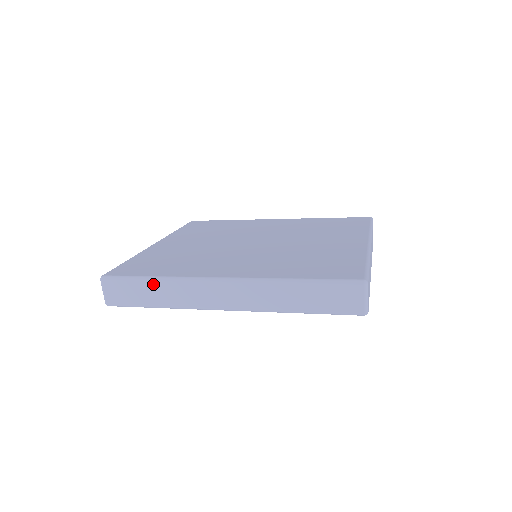
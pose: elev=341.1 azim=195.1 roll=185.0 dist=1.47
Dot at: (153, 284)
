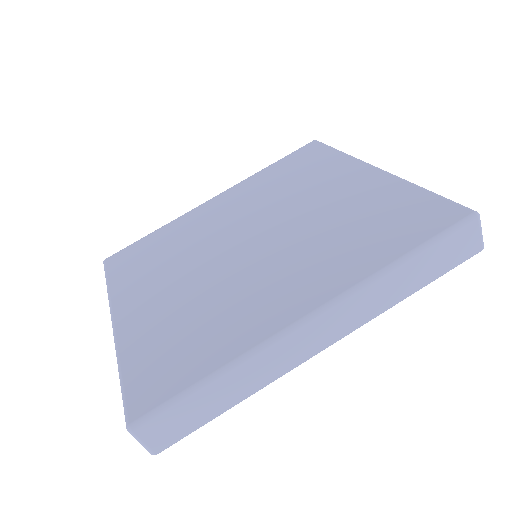
Dot at: (218, 384)
